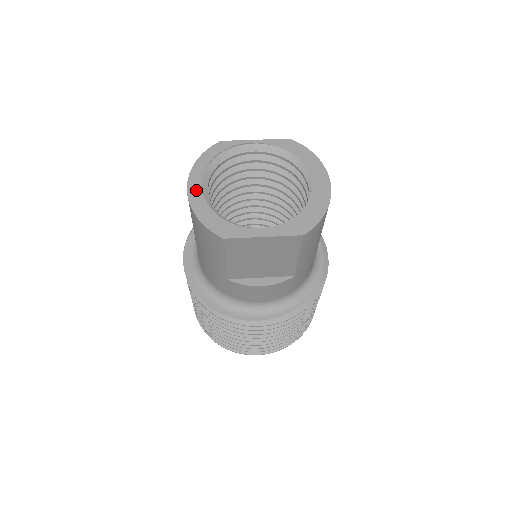
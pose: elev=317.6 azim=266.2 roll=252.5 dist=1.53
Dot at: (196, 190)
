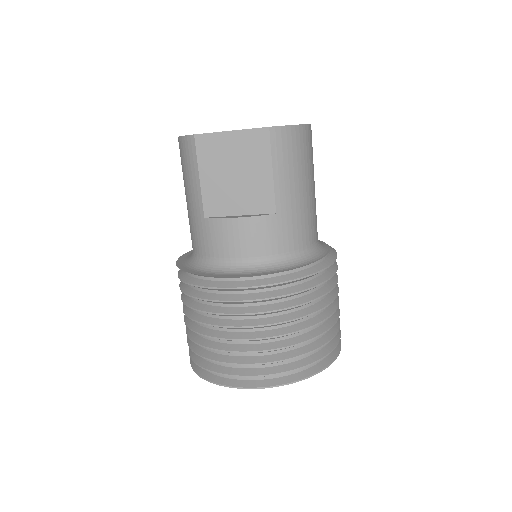
Dot at: occluded
